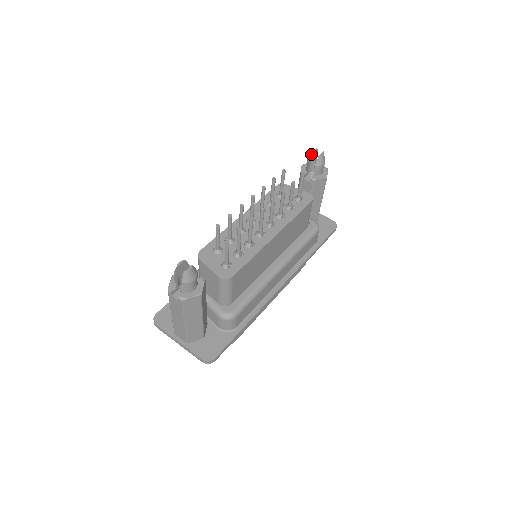
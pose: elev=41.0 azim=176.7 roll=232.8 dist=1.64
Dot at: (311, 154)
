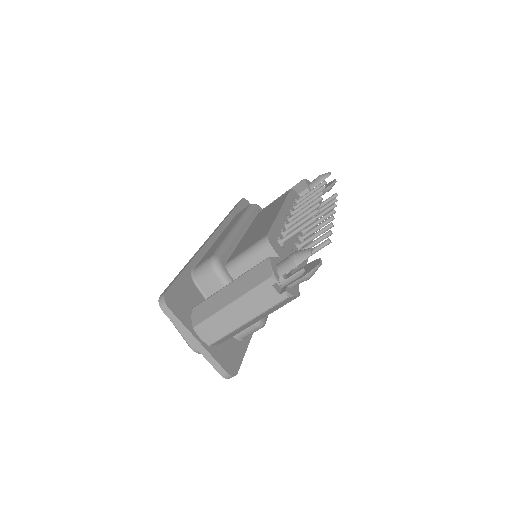
Dot at: (328, 175)
